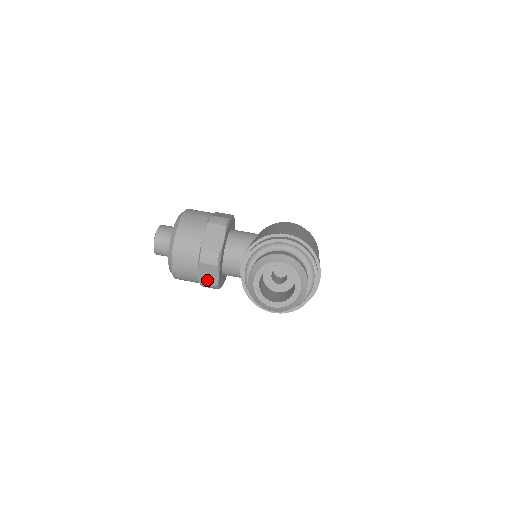
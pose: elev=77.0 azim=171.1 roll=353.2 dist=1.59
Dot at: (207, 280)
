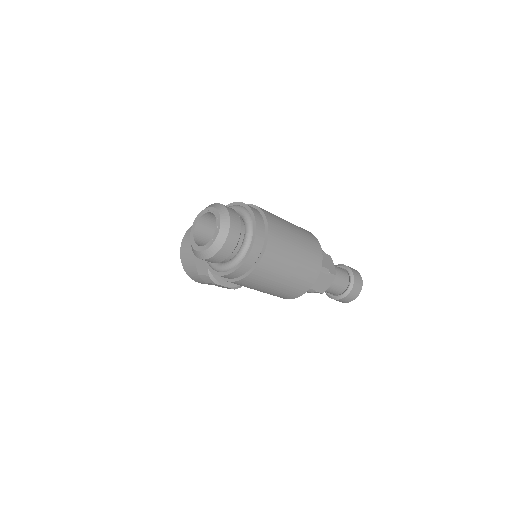
Dot at: (202, 269)
